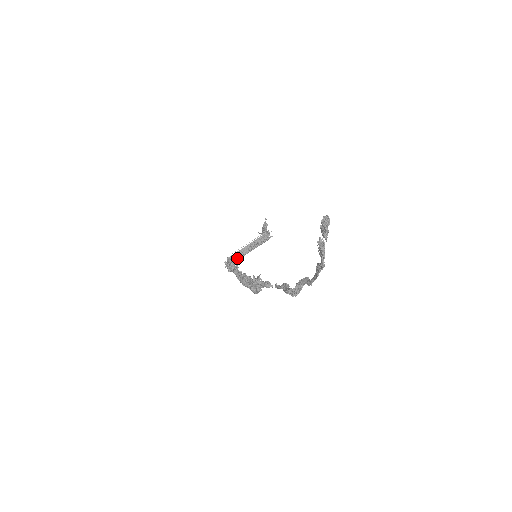
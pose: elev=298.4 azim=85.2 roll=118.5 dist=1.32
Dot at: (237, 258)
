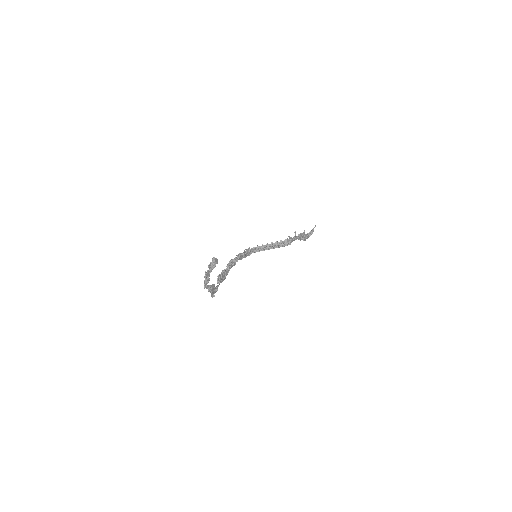
Dot at: (257, 251)
